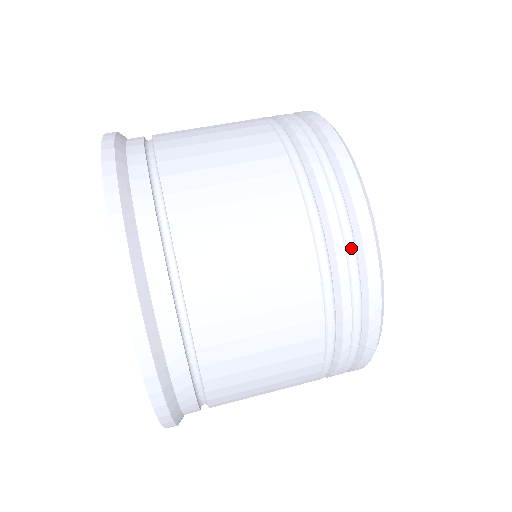
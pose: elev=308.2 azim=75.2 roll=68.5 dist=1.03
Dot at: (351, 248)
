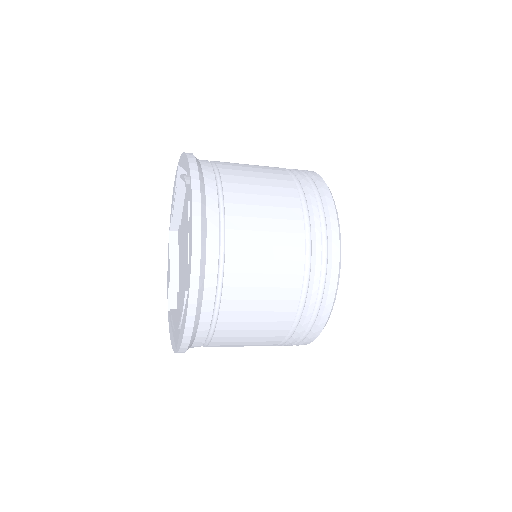
Dot at: (301, 170)
